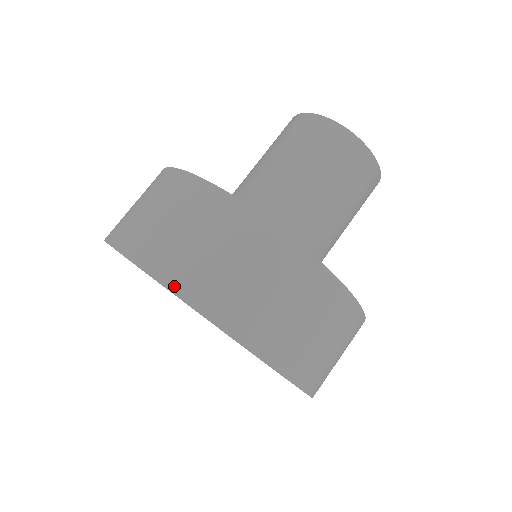
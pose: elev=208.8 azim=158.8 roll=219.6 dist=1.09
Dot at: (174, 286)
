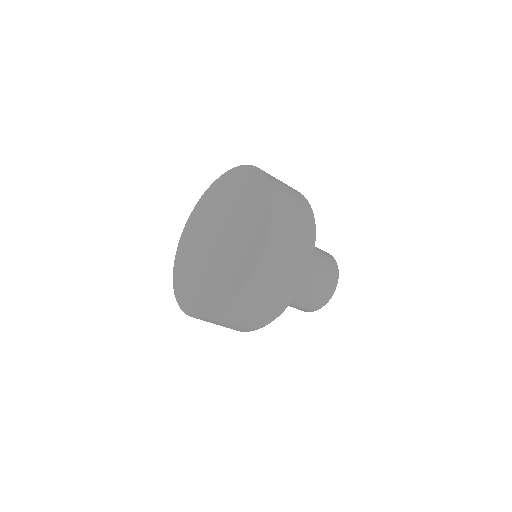
Dot at: (270, 180)
